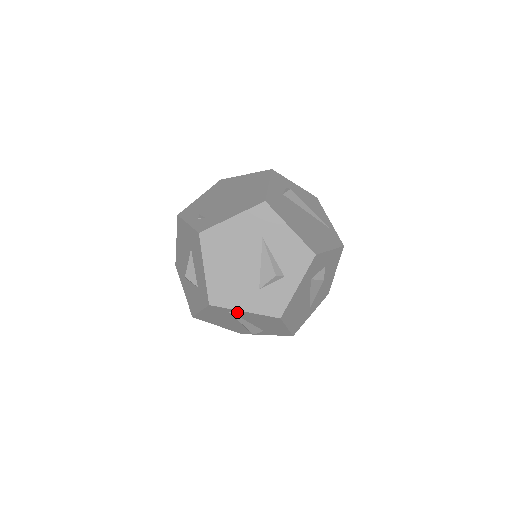
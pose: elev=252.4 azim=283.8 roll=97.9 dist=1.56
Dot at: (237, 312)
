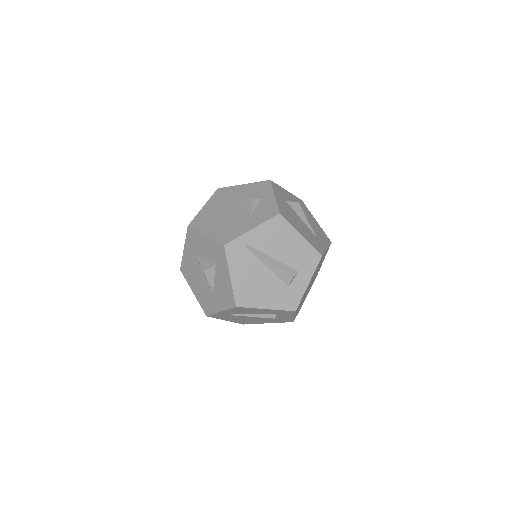
Dot at: (250, 239)
